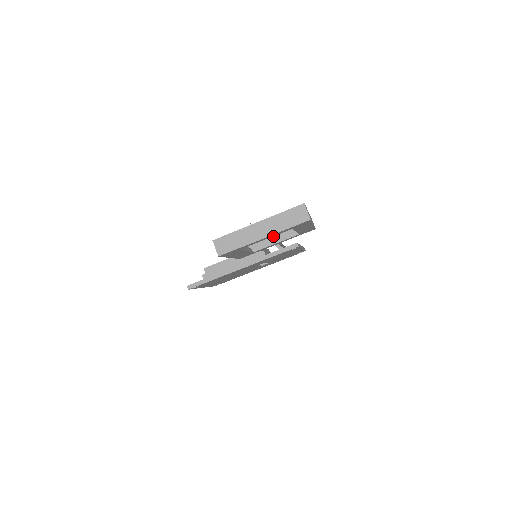
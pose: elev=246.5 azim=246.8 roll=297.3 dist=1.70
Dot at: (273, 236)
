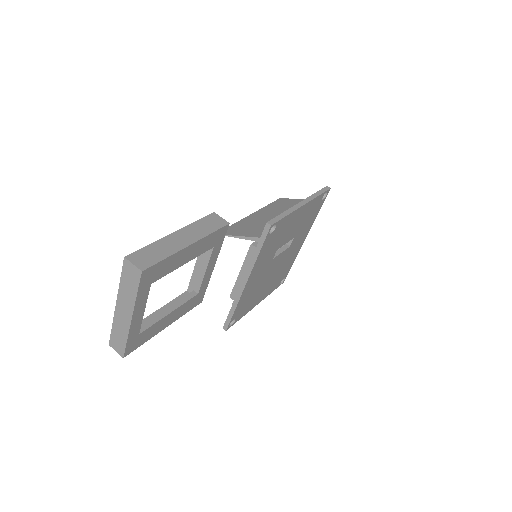
Dot at: occluded
